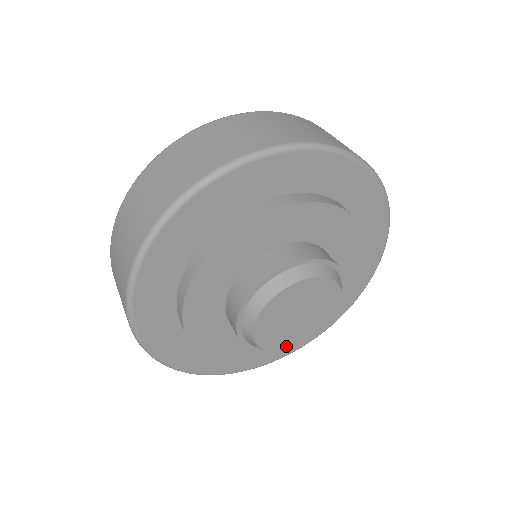
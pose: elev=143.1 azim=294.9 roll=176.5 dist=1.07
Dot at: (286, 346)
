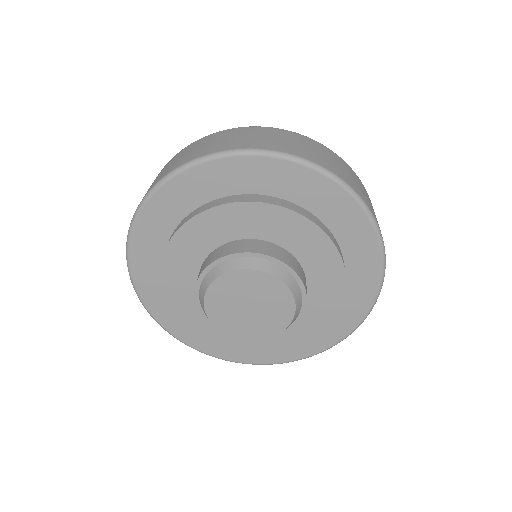
Dot at: (242, 334)
